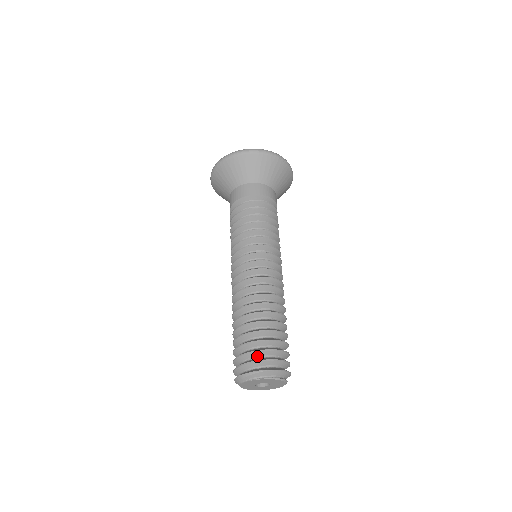
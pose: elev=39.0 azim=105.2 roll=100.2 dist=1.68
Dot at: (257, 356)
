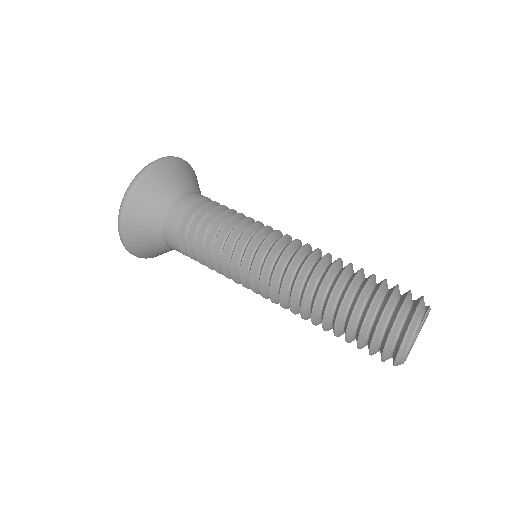
Dot at: (384, 324)
